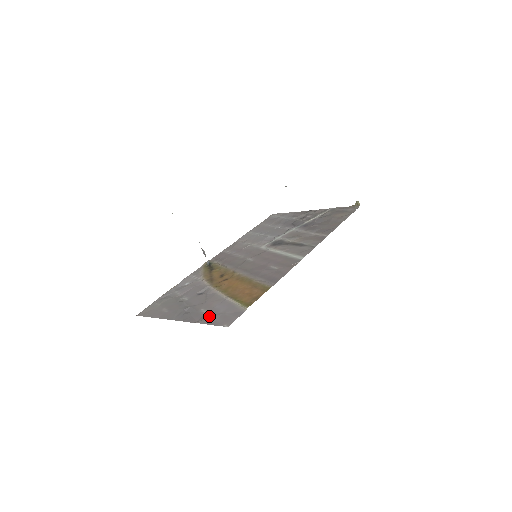
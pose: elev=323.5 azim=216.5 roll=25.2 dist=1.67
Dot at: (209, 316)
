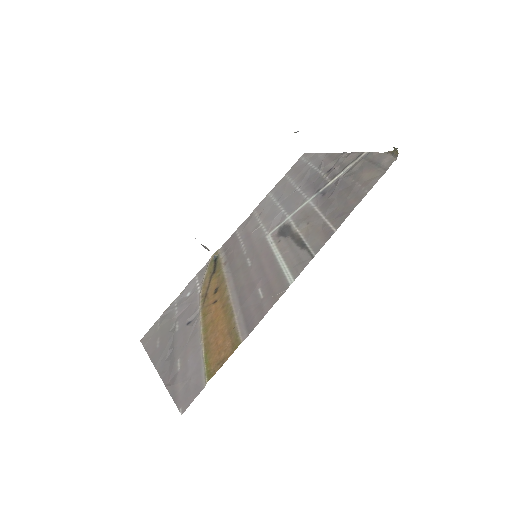
Dot at: (177, 380)
